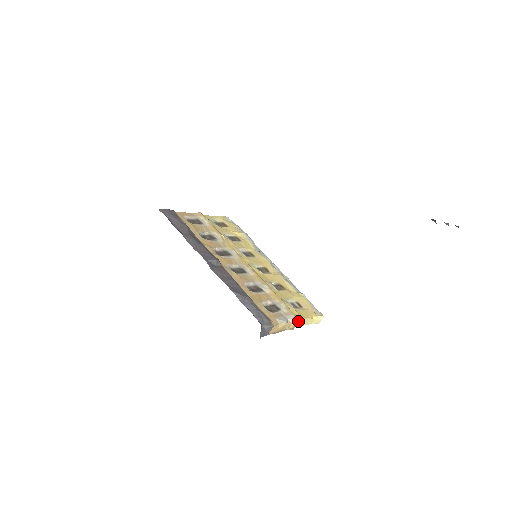
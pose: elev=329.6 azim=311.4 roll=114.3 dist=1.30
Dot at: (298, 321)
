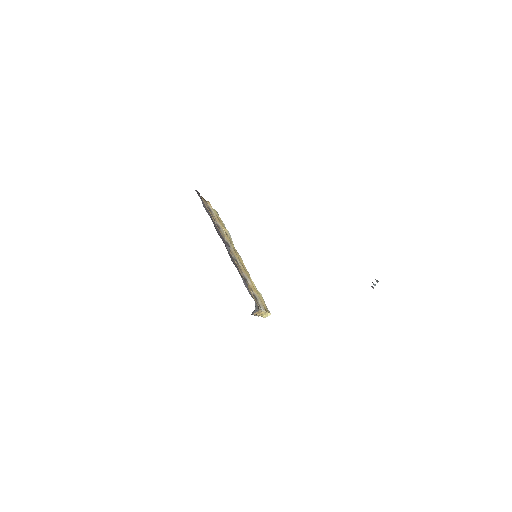
Dot at: occluded
